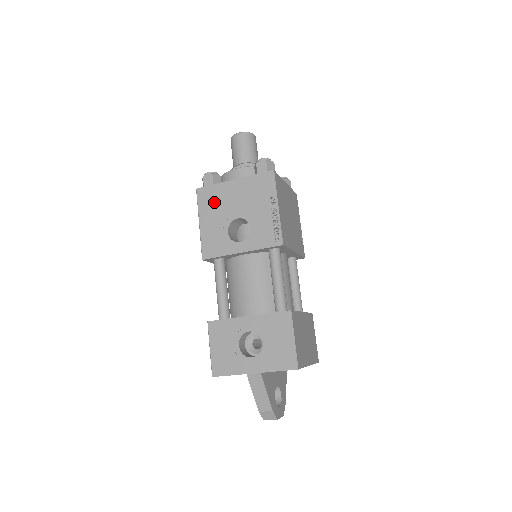
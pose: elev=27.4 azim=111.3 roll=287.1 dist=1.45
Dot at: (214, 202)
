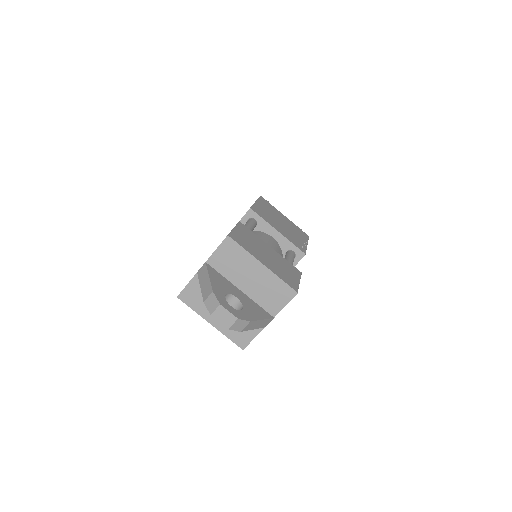
Dot at: occluded
